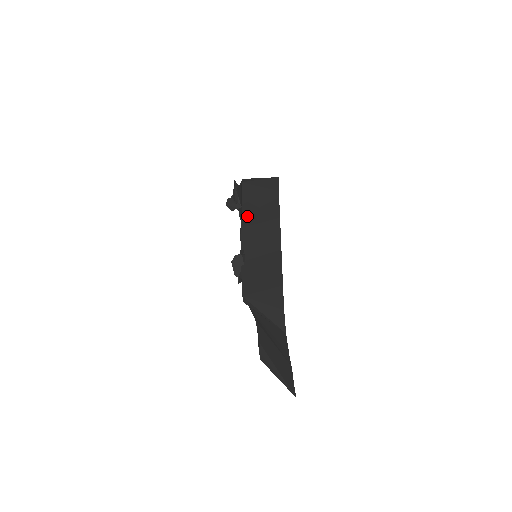
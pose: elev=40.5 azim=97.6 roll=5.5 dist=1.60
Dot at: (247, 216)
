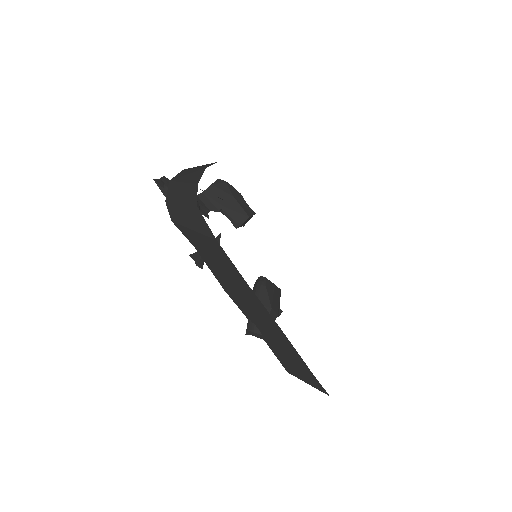
Dot at: (217, 276)
